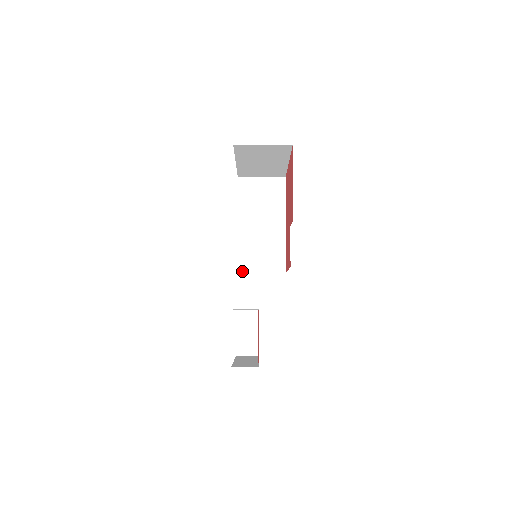
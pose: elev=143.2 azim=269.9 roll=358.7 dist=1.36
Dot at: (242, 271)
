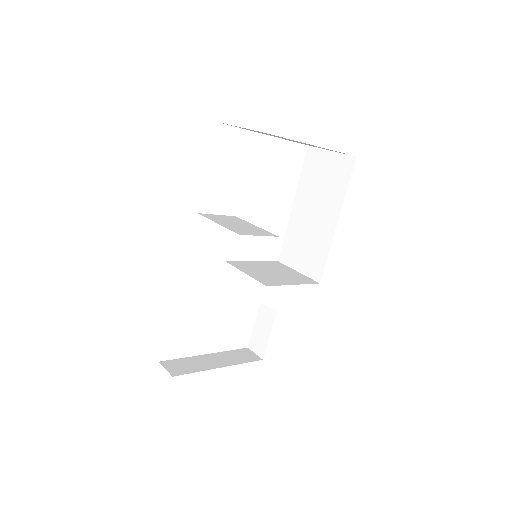
Dot at: (282, 262)
